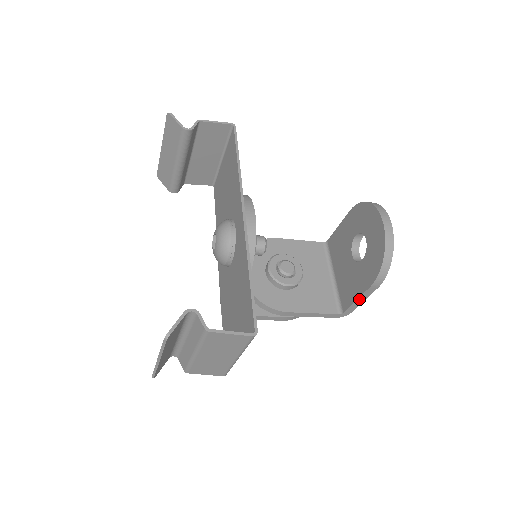
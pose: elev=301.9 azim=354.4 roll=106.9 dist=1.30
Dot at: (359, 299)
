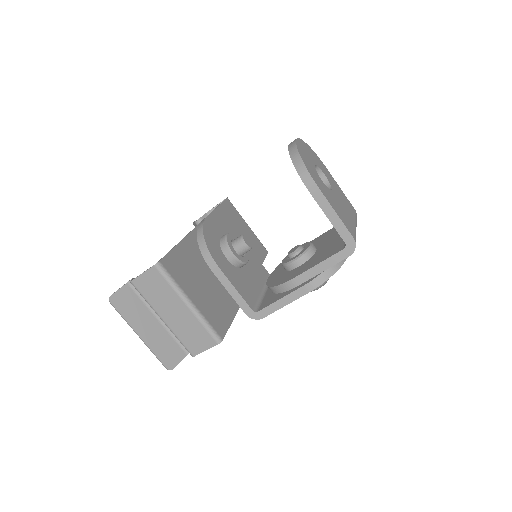
Dot at: (328, 215)
